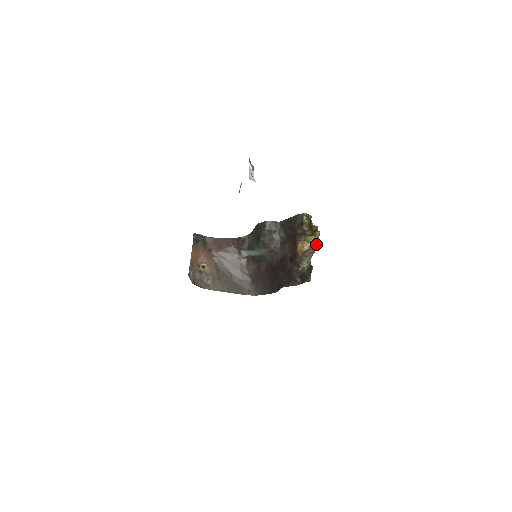
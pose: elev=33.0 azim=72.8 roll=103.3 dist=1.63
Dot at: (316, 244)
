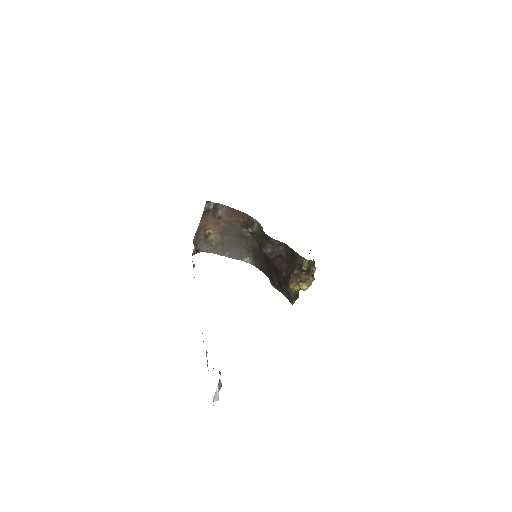
Dot at: occluded
